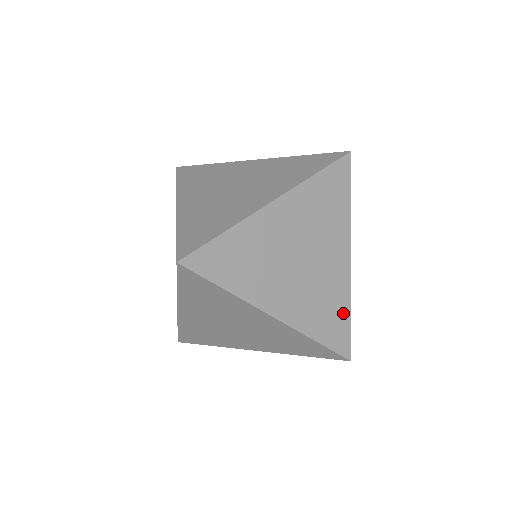
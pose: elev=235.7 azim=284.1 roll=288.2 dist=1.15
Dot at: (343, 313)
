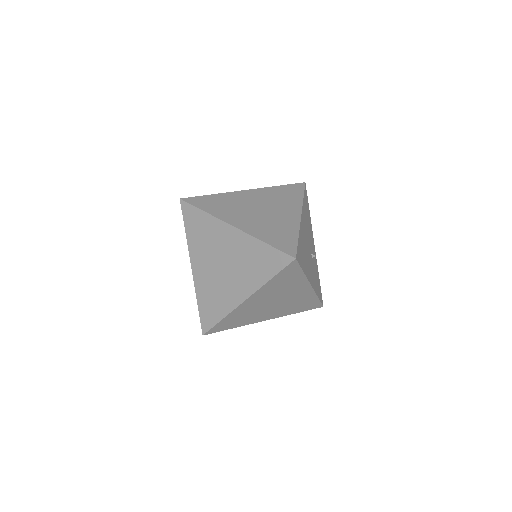
Dot at: (312, 300)
